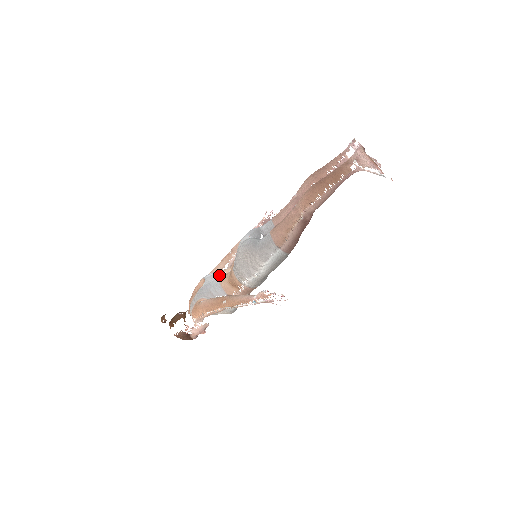
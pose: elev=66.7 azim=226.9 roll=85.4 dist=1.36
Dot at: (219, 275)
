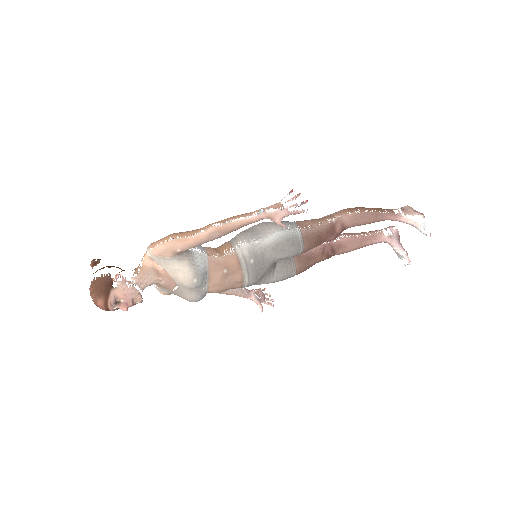
Dot at: occluded
